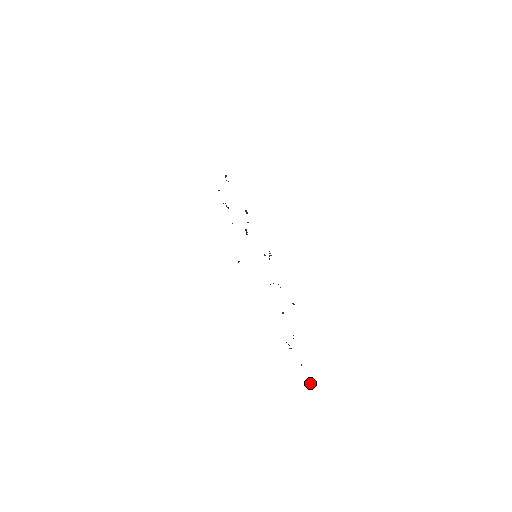
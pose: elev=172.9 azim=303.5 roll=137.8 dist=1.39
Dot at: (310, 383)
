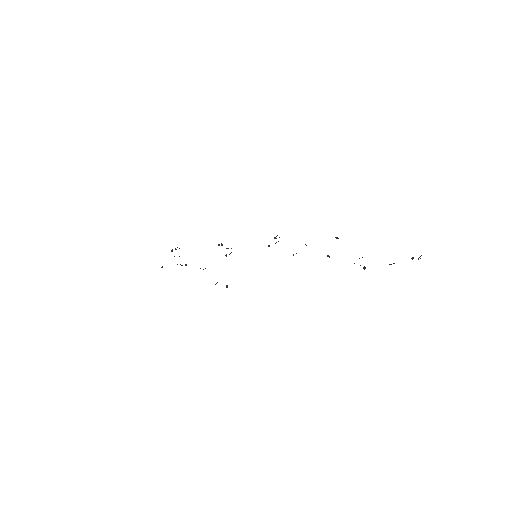
Dot at: (418, 258)
